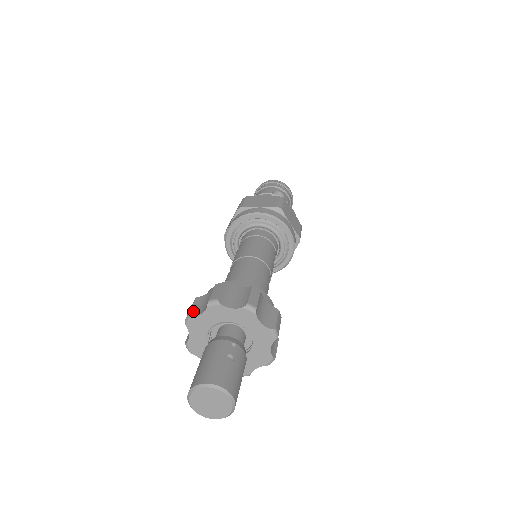
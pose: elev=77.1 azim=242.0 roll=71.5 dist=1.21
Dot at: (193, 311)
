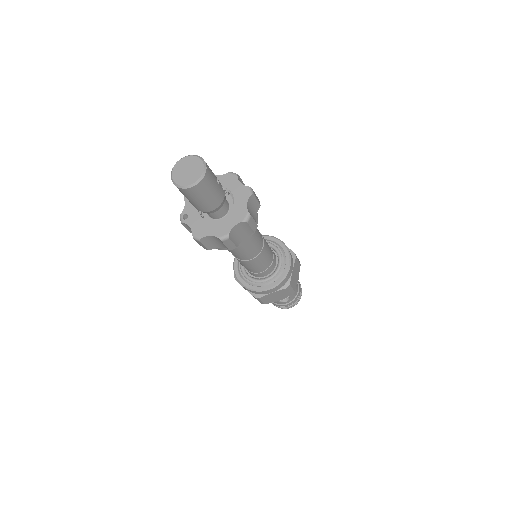
Dot at: occluded
